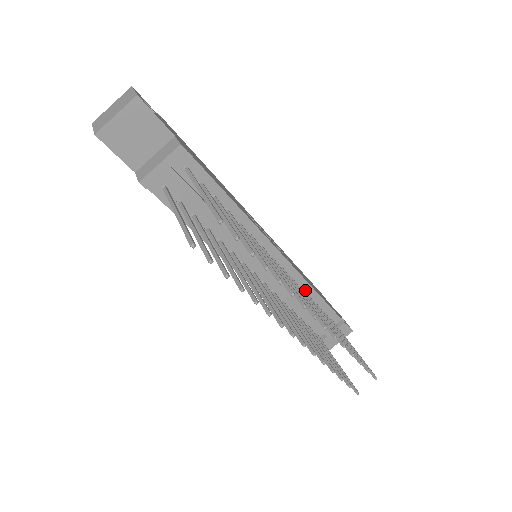
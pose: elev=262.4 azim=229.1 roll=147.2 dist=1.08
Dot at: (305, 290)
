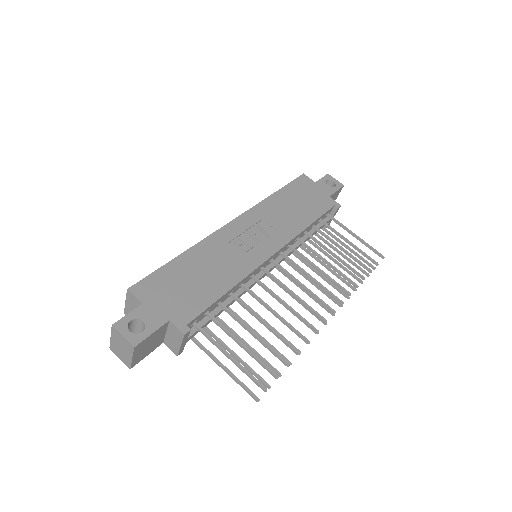
Dot at: (301, 234)
